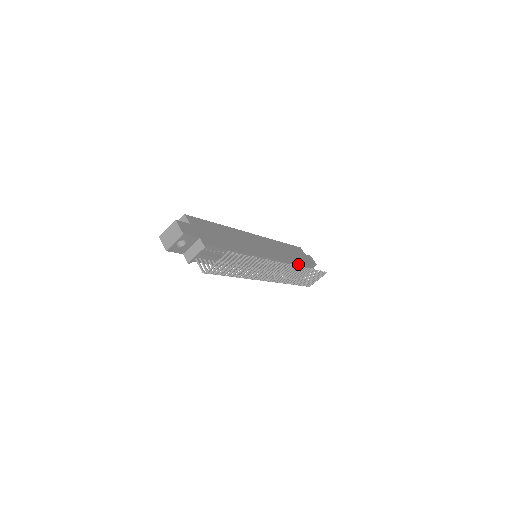
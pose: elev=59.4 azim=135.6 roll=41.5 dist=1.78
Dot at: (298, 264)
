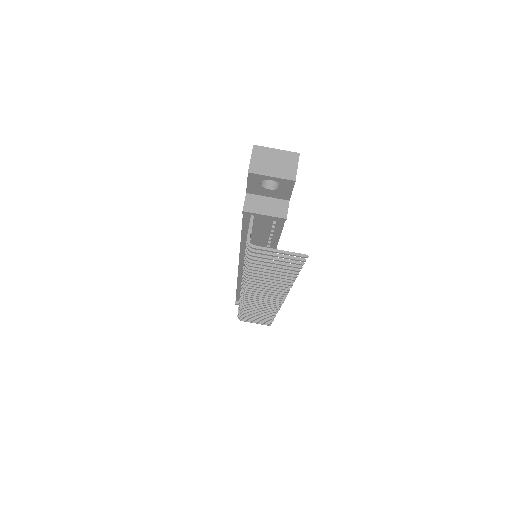
Dot at: occluded
